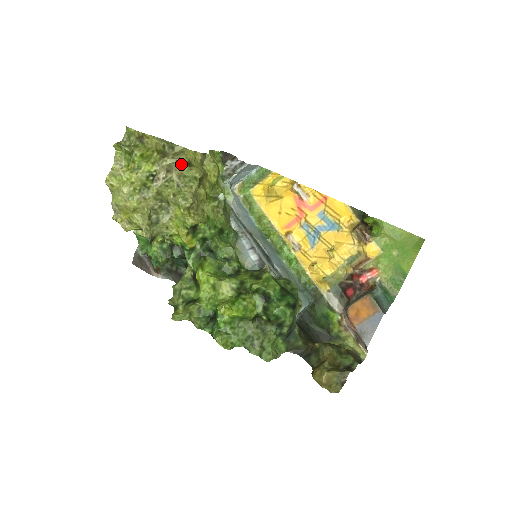
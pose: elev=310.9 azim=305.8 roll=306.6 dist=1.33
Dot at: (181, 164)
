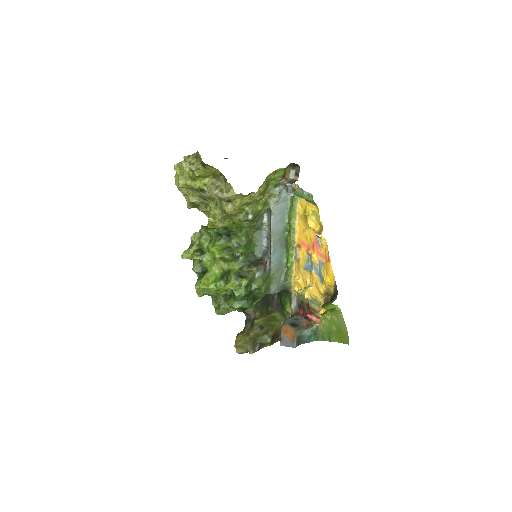
Dot at: (222, 199)
